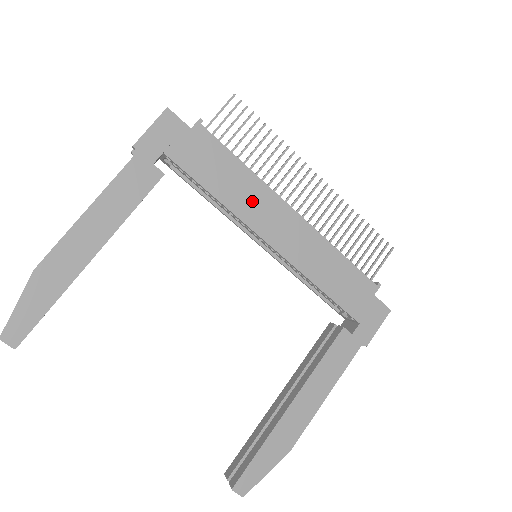
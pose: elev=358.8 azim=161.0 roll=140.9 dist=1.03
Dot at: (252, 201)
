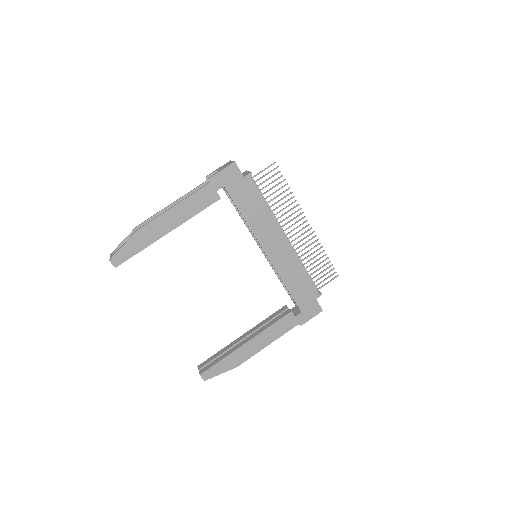
Dot at: (264, 226)
